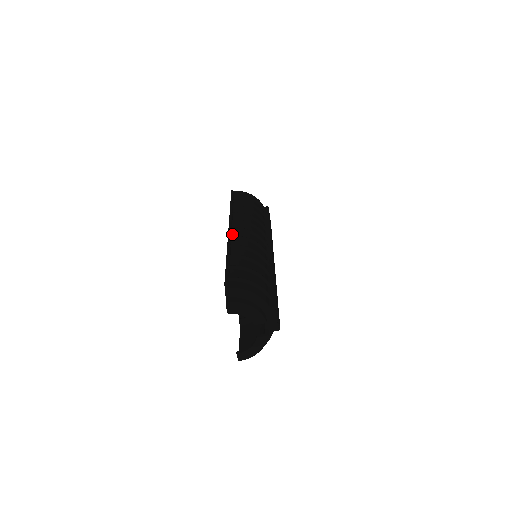
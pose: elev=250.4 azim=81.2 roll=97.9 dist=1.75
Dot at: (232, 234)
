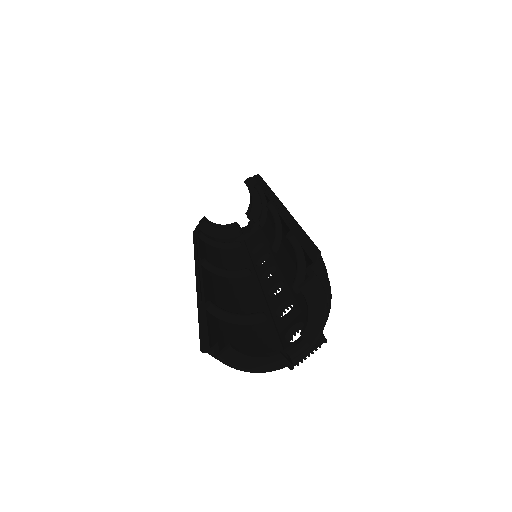
Dot at: occluded
